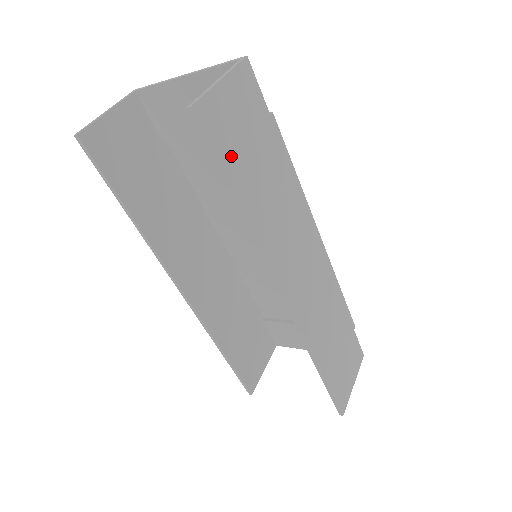
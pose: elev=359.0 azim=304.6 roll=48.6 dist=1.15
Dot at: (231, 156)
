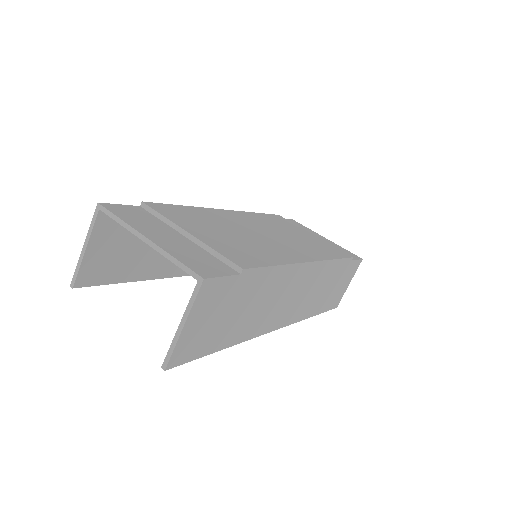
Dot at: (208, 342)
